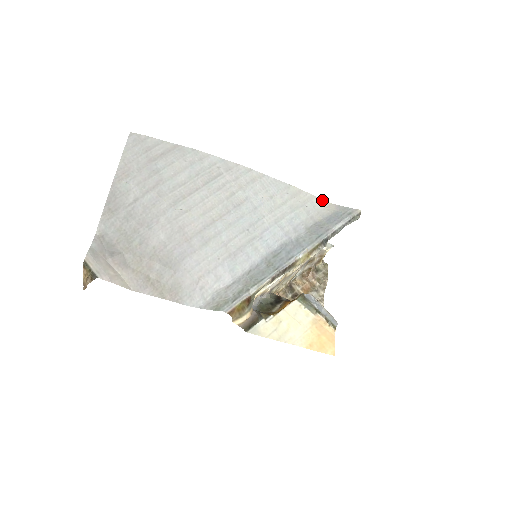
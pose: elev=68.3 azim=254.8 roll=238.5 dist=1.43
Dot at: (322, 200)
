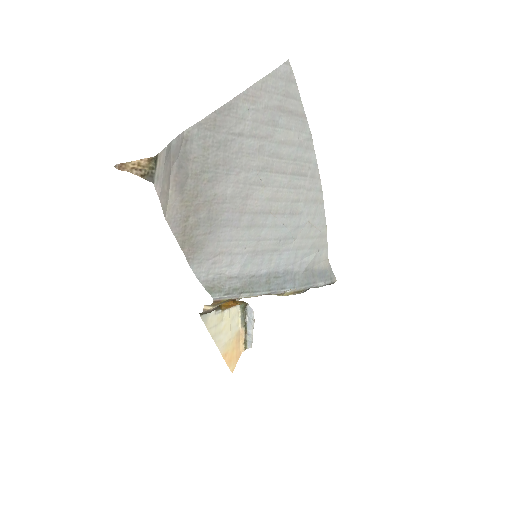
Dot at: occluded
